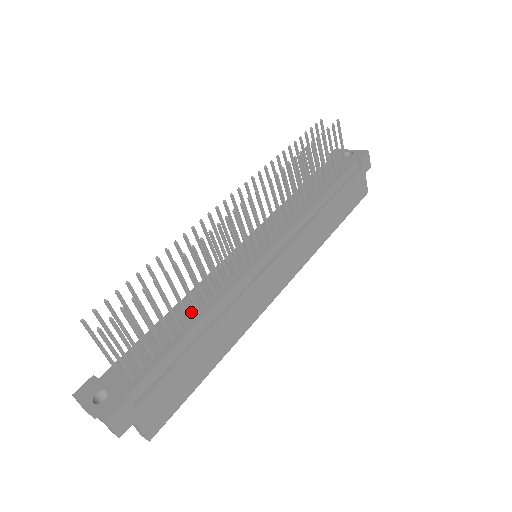
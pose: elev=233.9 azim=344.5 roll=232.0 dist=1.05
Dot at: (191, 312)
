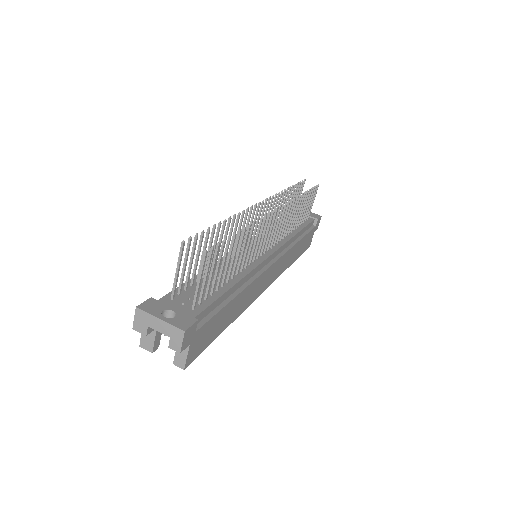
Dot at: occluded
